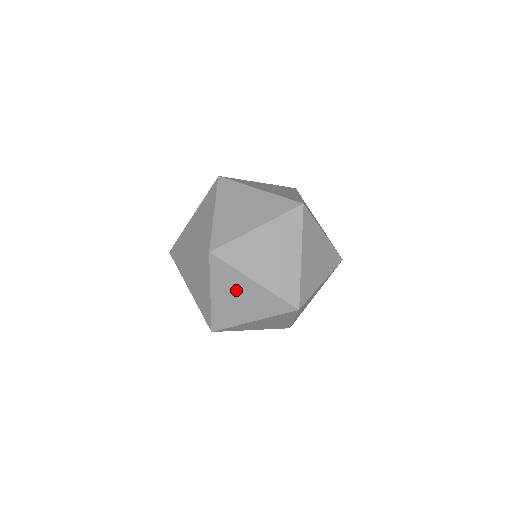
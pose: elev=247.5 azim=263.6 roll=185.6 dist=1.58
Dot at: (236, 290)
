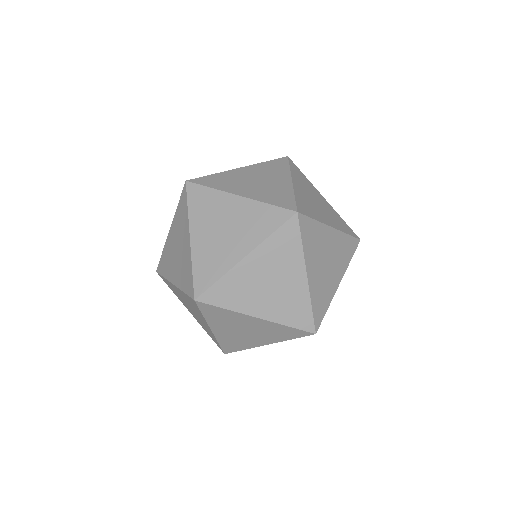
Dot at: (194, 310)
